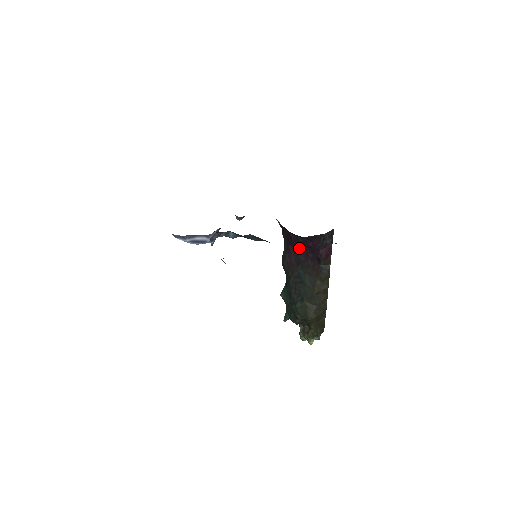
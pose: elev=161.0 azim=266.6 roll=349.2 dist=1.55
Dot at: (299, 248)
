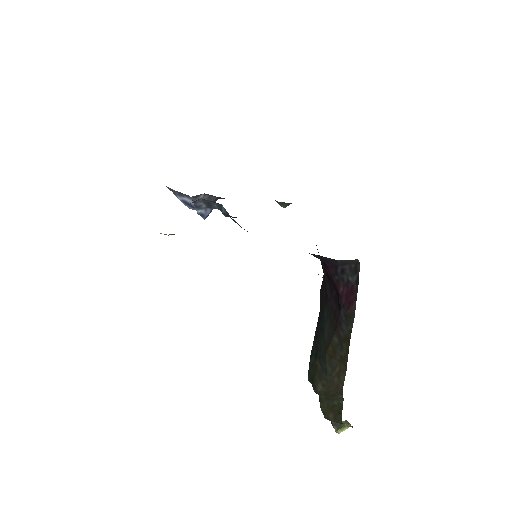
Dot at: (325, 274)
